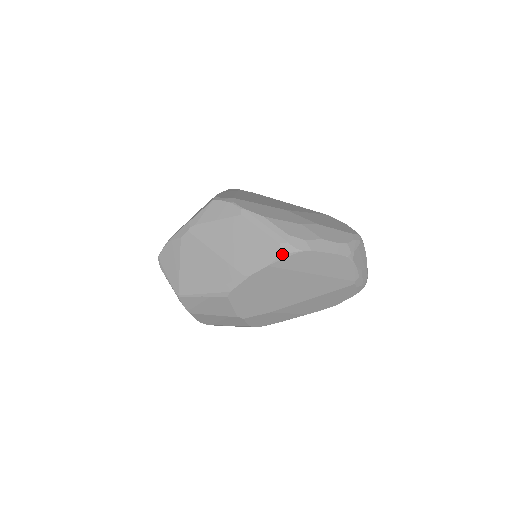
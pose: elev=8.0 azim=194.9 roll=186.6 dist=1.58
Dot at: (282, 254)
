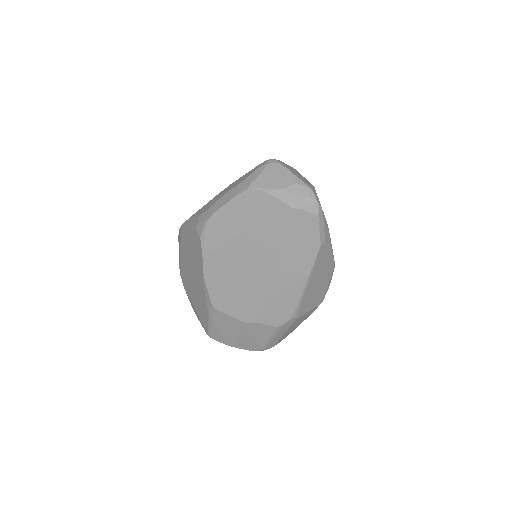
Dot at: (200, 237)
